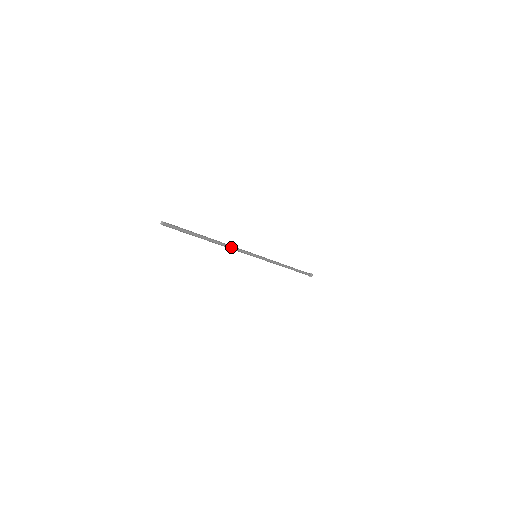
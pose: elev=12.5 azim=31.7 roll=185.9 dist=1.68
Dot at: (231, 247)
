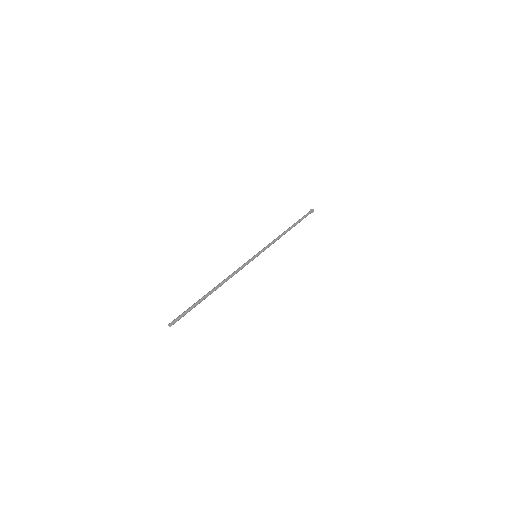
Dot at: (232, 276)
